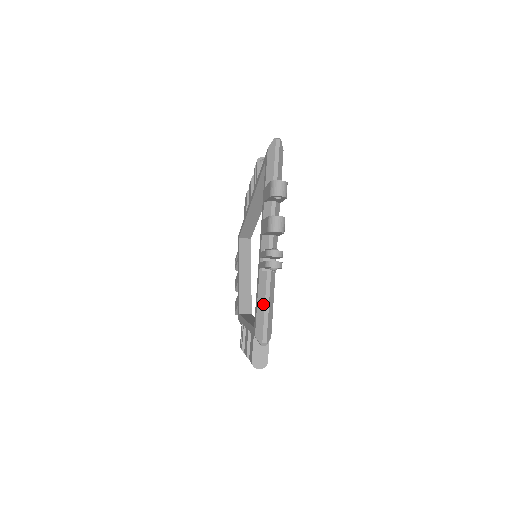
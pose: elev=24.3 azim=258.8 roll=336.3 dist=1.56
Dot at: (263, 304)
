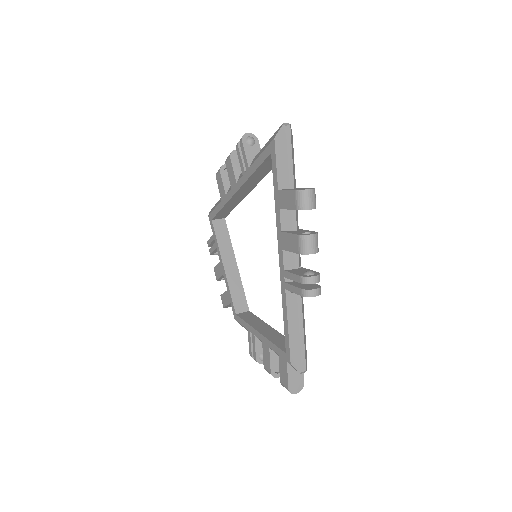
Dot at: (297, 330)
